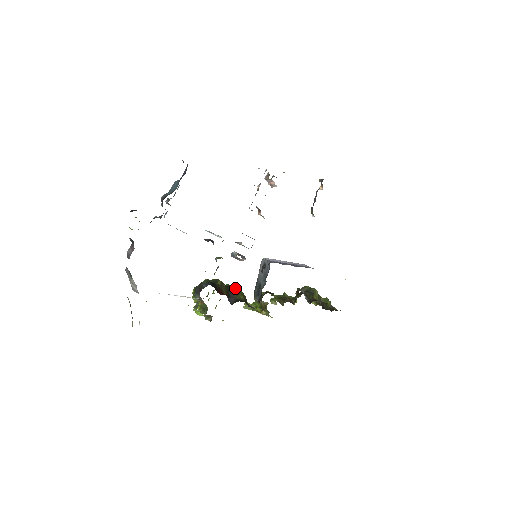
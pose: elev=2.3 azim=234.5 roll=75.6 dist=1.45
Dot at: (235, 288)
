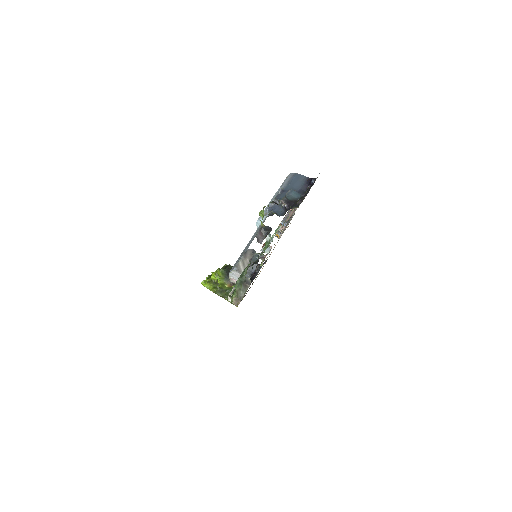
Dot at: occluded
